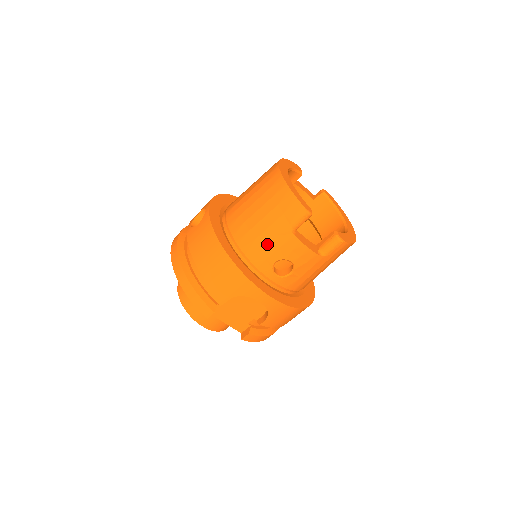
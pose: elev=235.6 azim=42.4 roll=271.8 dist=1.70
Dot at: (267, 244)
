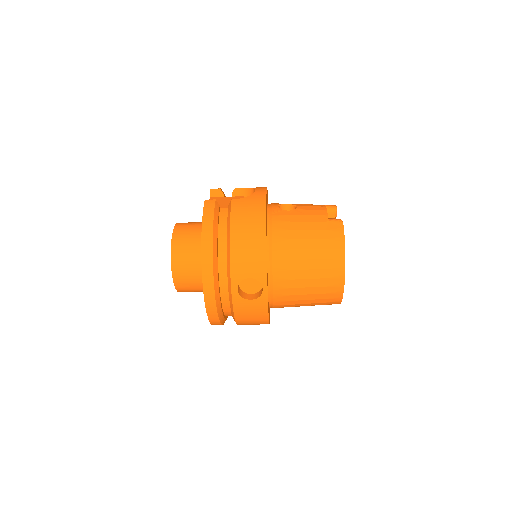
Dot at: occluded
